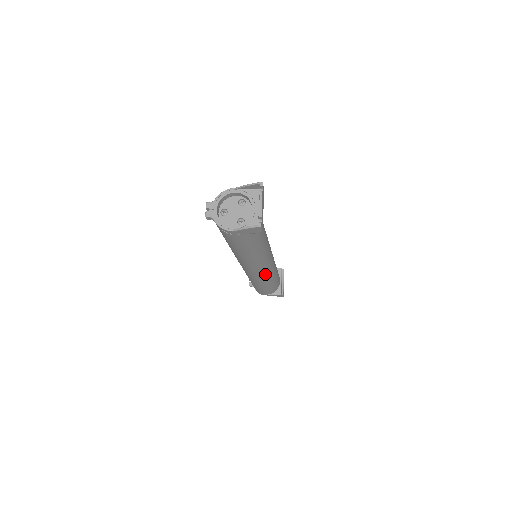
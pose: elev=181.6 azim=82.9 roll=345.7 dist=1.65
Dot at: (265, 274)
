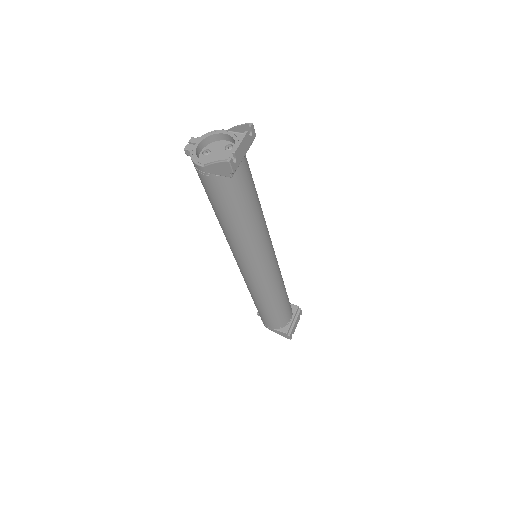
Dot at: (261, 282)
